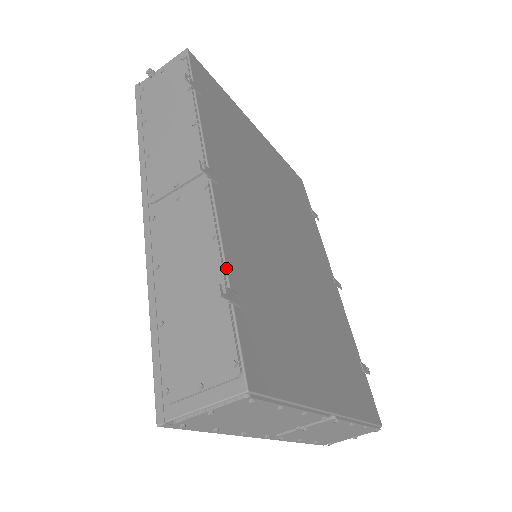
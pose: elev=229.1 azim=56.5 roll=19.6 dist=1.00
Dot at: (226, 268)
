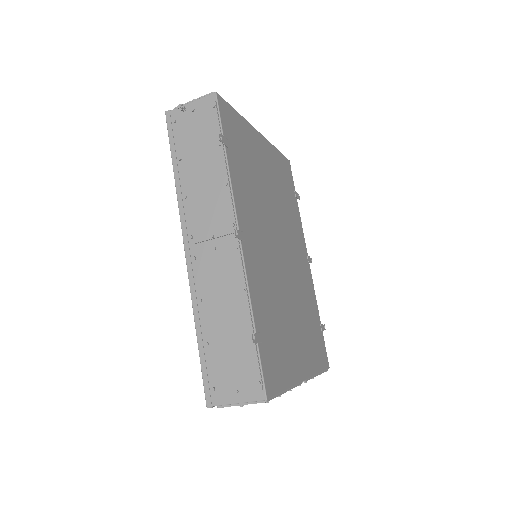
Dot at: (253, 316)
